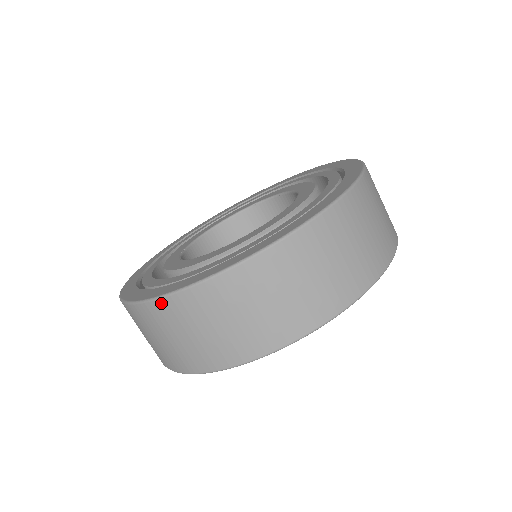
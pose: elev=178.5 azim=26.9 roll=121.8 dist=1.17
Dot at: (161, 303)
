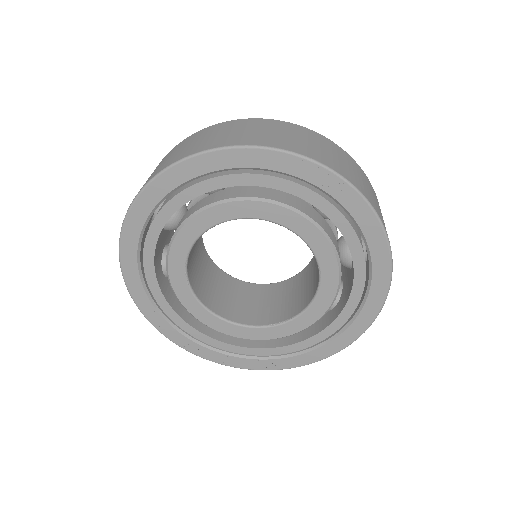
Dot at: (188, 138)
